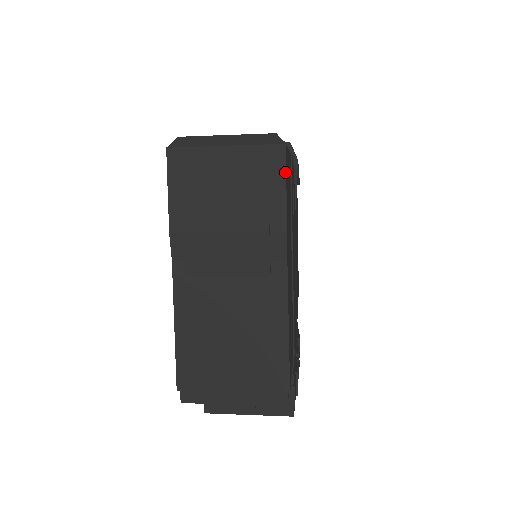
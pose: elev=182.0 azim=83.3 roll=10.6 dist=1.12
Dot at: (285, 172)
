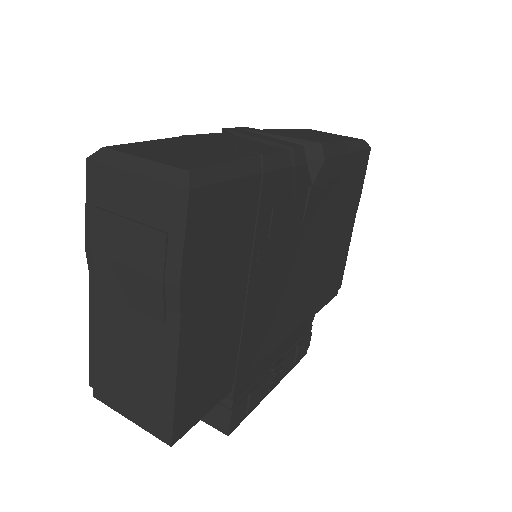
Dot at: (185, 222)
